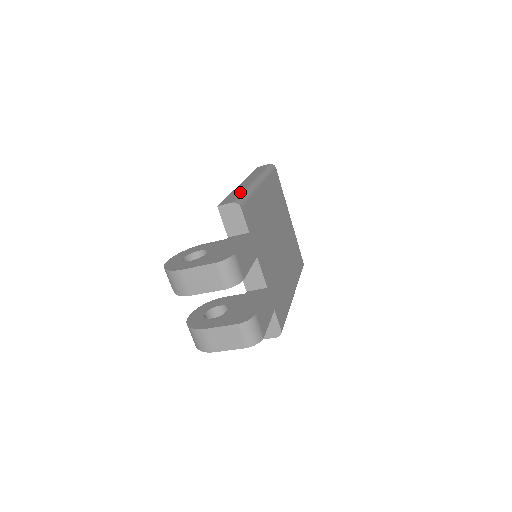
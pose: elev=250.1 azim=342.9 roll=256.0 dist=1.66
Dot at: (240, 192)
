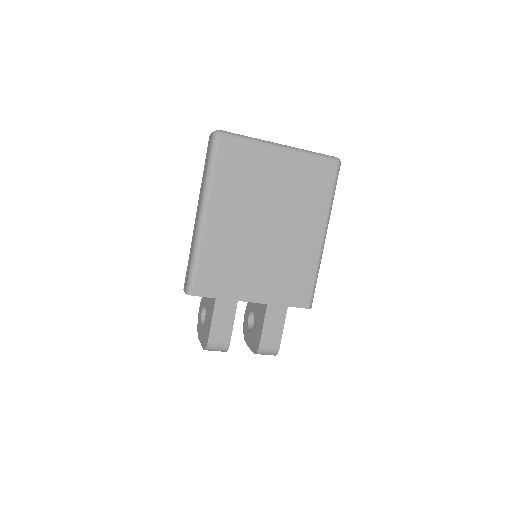
Dot at: (190, 260)
